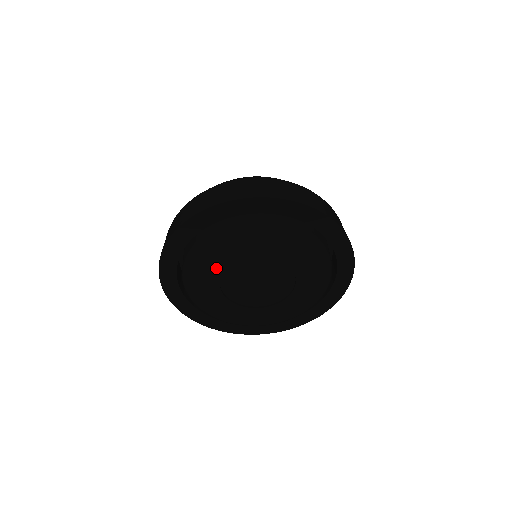
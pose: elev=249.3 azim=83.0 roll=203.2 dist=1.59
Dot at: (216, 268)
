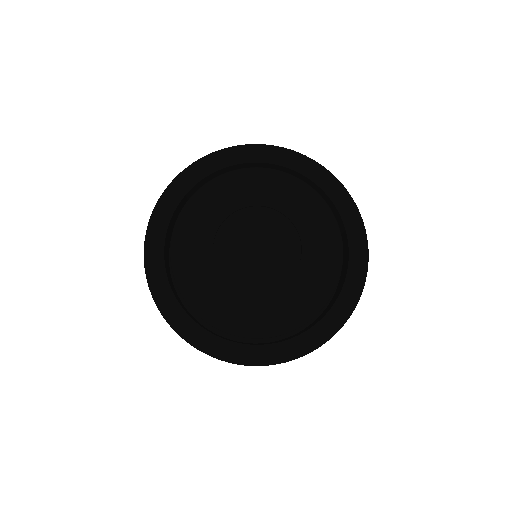
Dot at: (216, 214)
